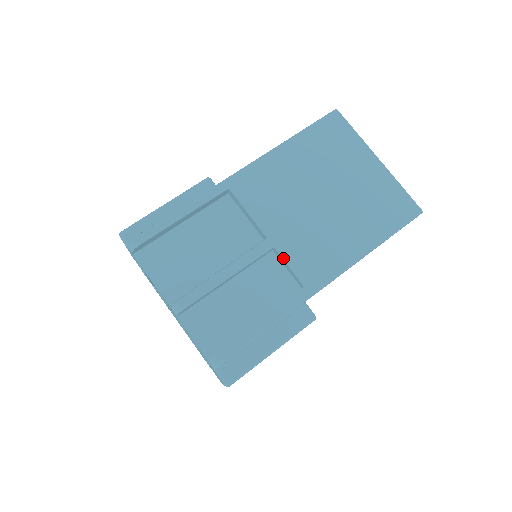
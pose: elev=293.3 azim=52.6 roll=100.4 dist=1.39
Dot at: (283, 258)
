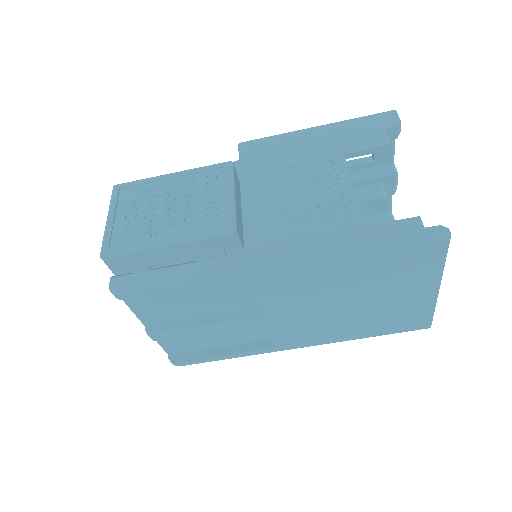
Dot at: (270, 331)
